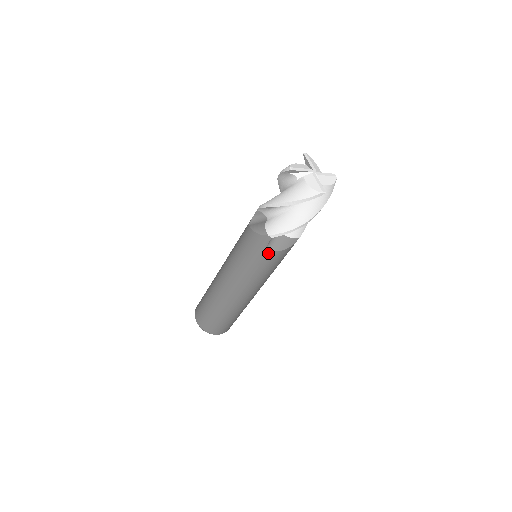
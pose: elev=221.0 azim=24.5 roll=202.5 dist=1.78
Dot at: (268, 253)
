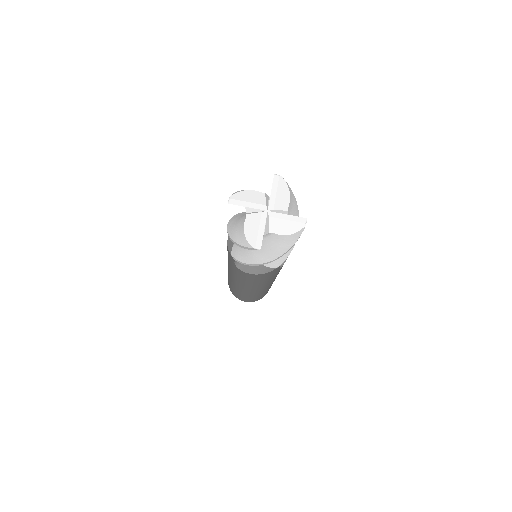
Dot at: (239, 270)
